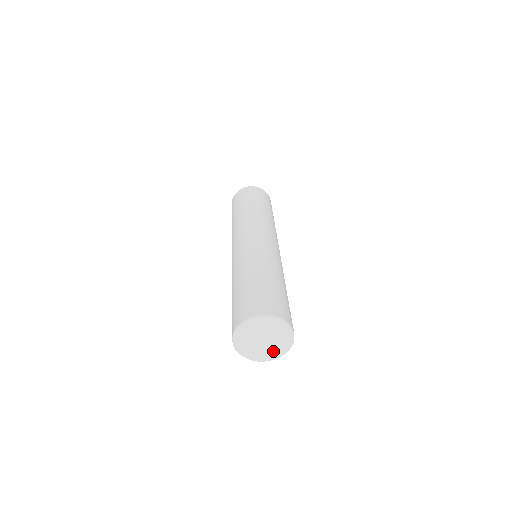
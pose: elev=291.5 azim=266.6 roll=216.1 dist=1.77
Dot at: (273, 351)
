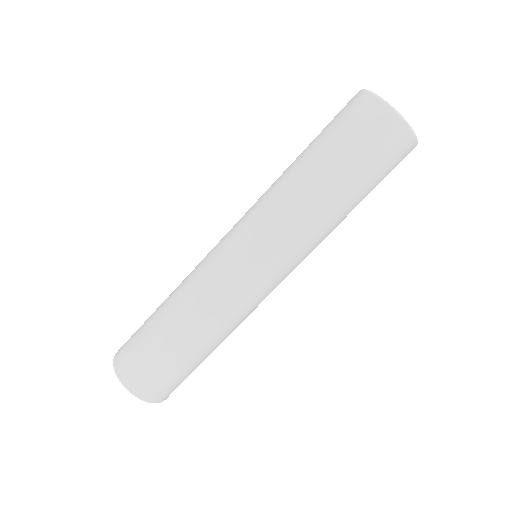
Dot at: occluded
